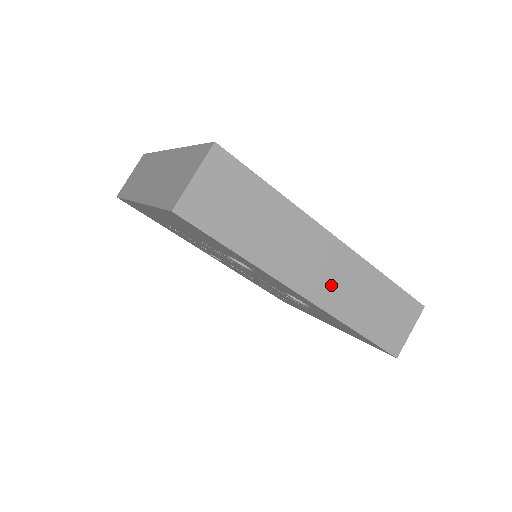
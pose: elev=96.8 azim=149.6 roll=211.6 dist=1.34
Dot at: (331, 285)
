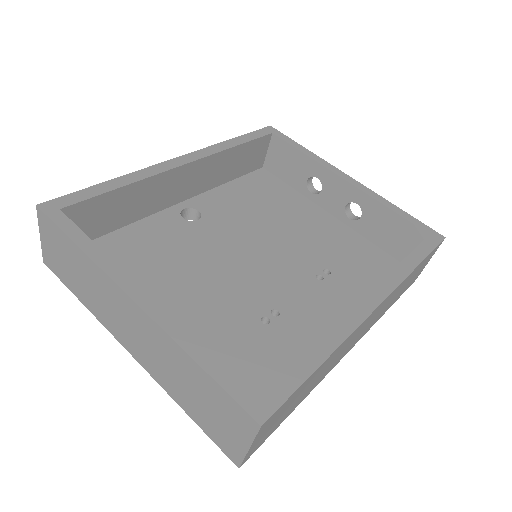
Dot at: (370, 323)
